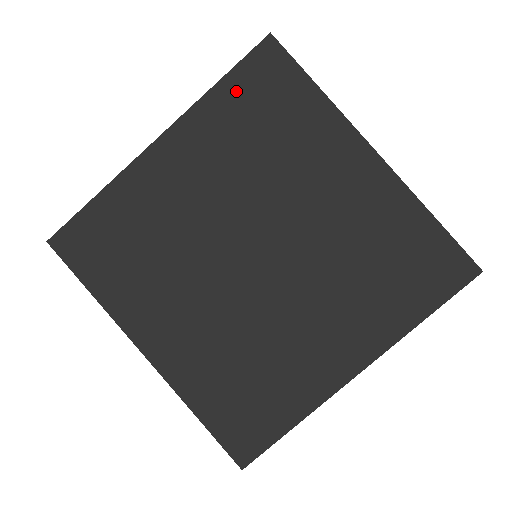
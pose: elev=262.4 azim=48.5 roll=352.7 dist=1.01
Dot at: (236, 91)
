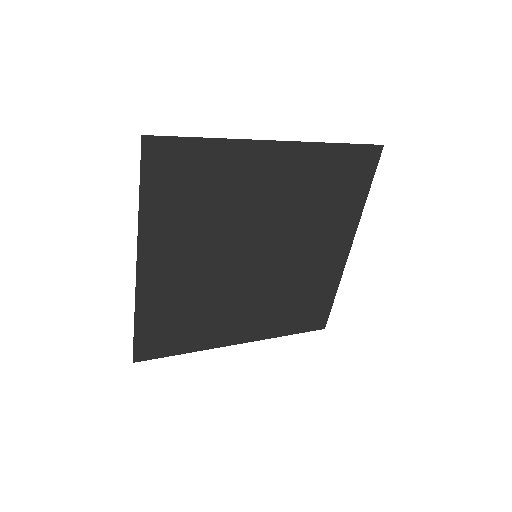
Dot at: (157, 193)
